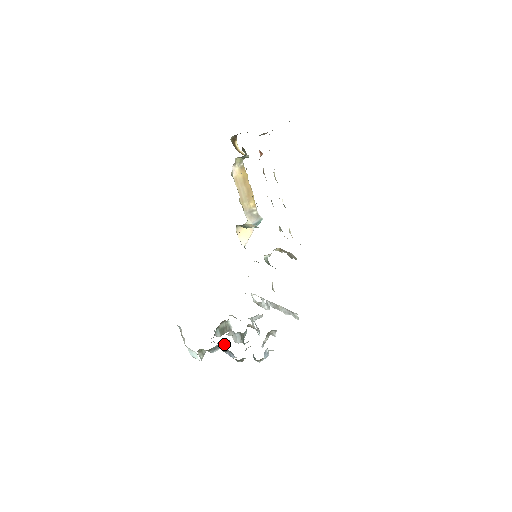
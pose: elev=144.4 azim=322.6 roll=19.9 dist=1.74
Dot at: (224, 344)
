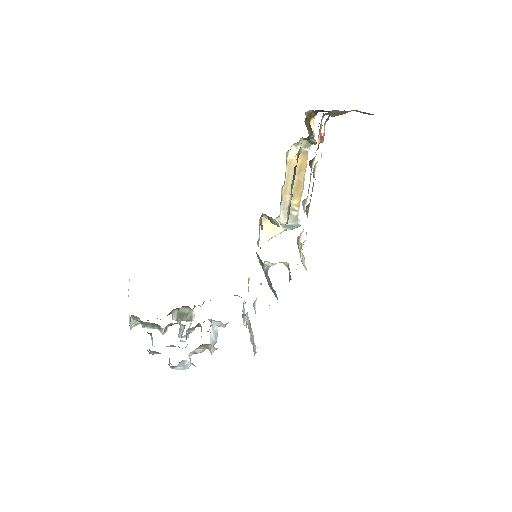
Dot at: (159, 326)
